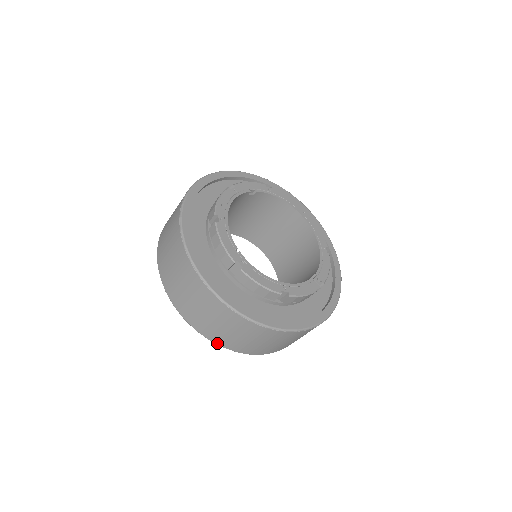
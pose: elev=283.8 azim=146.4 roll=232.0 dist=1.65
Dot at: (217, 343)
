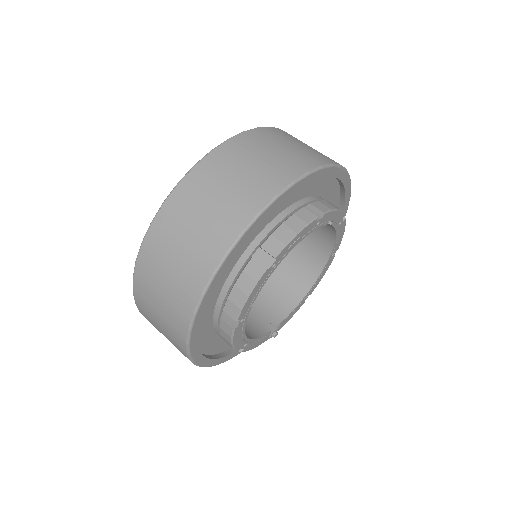
Dot at: (141, 312)
